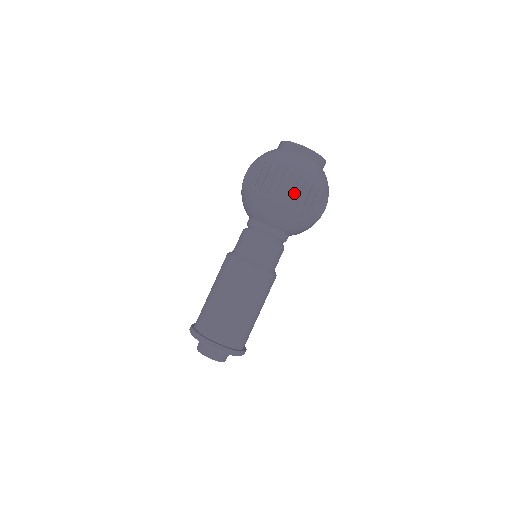
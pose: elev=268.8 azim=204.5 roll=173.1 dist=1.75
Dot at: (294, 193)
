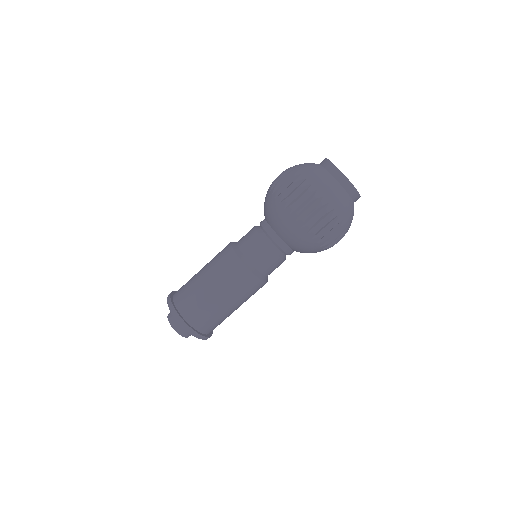
Dot at: (324, 229)
